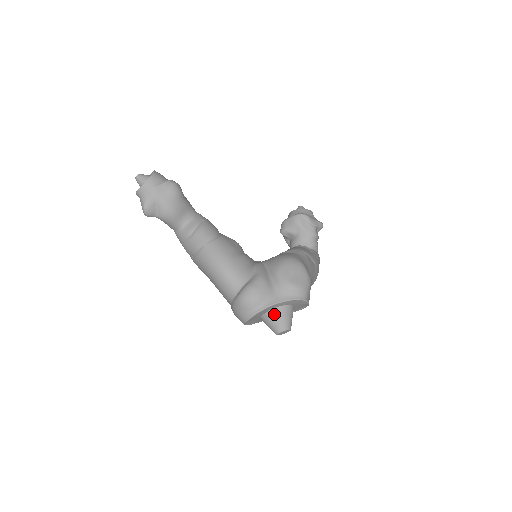
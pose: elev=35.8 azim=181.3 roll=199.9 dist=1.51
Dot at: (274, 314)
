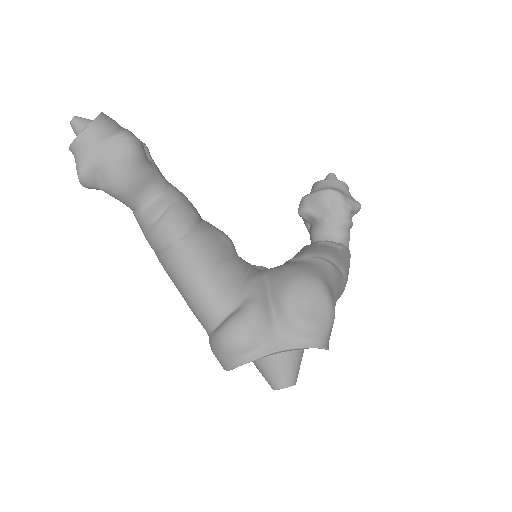
Dot at: (272, 363)
